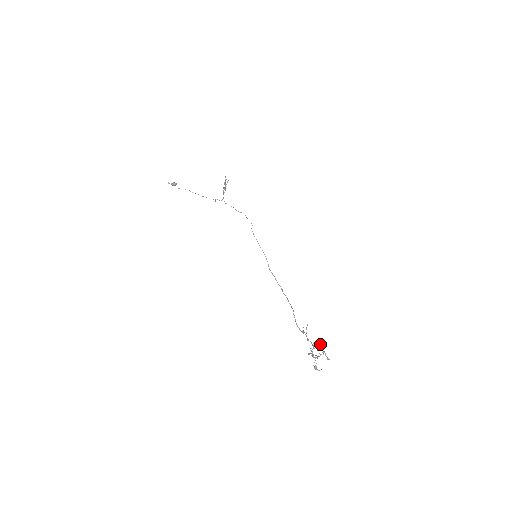
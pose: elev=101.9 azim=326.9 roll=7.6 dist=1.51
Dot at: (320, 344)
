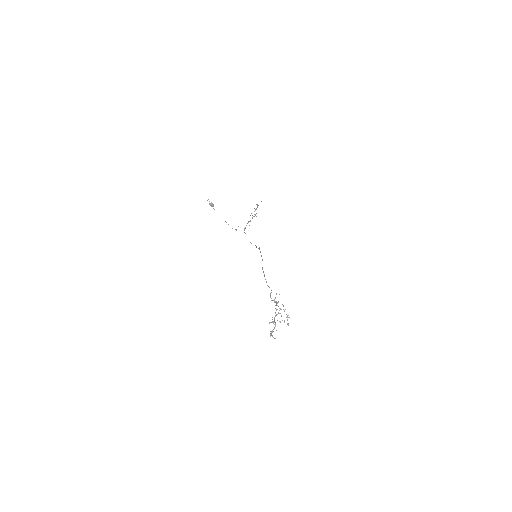
Dot at: occluded
